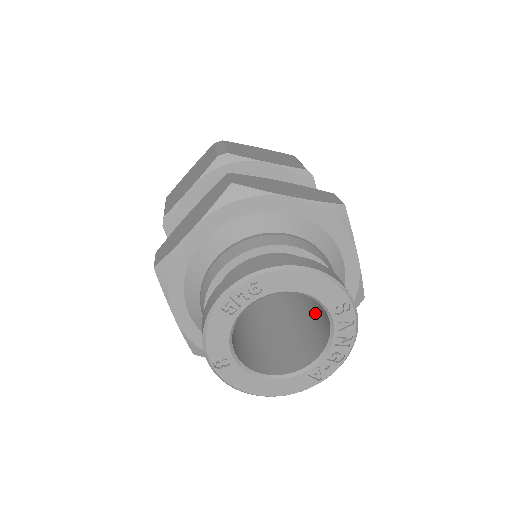
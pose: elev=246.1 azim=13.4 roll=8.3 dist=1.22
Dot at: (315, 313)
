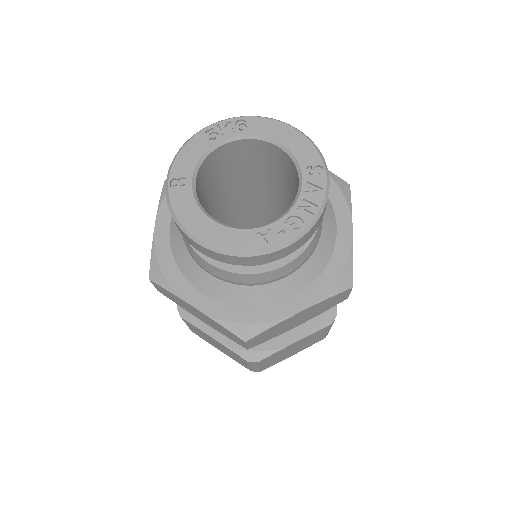
Dot at: occluded
